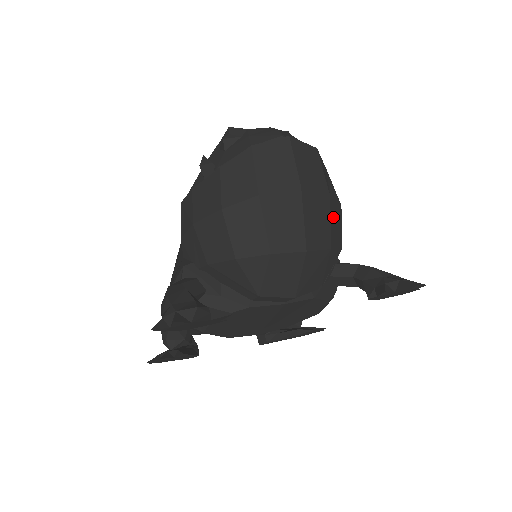
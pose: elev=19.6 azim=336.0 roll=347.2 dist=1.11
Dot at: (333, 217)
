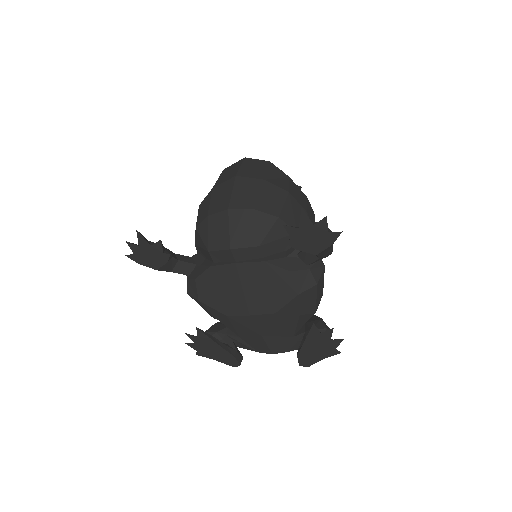
Dot at: (267, 194)
